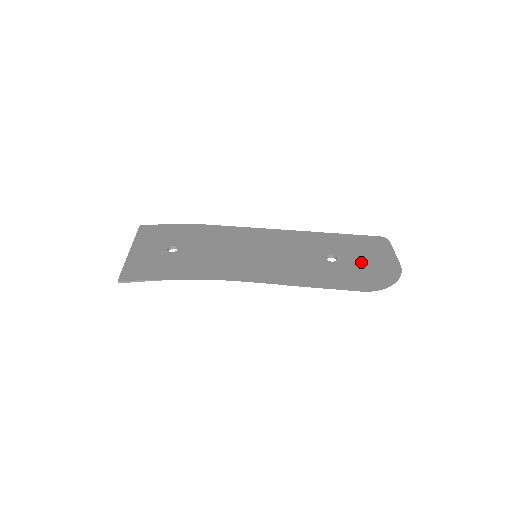
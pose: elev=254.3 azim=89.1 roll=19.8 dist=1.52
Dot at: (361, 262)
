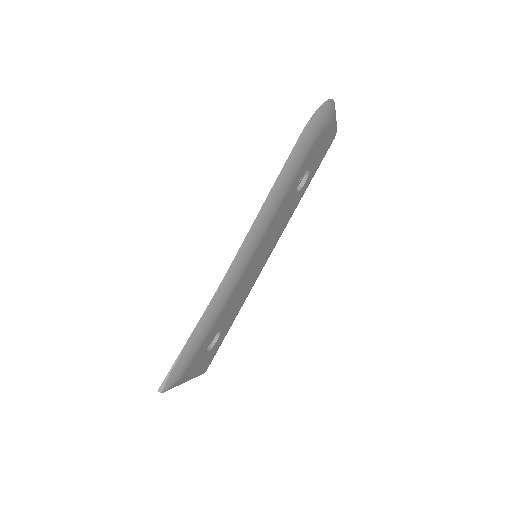
Dot at: occluded
